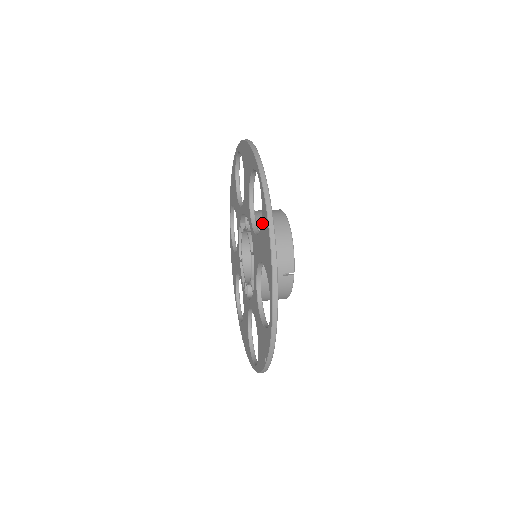
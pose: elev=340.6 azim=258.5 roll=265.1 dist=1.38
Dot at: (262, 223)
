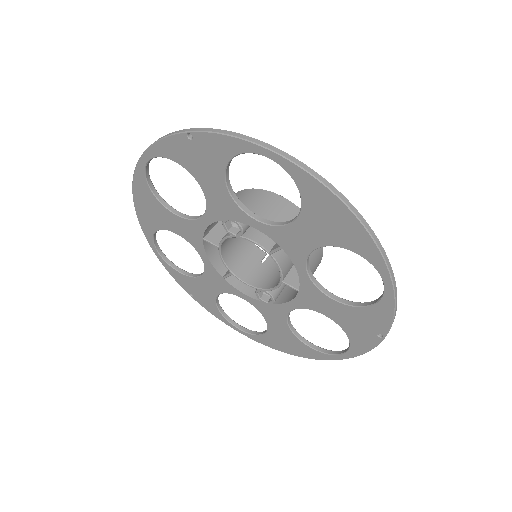
Dot at: (308, 203)
